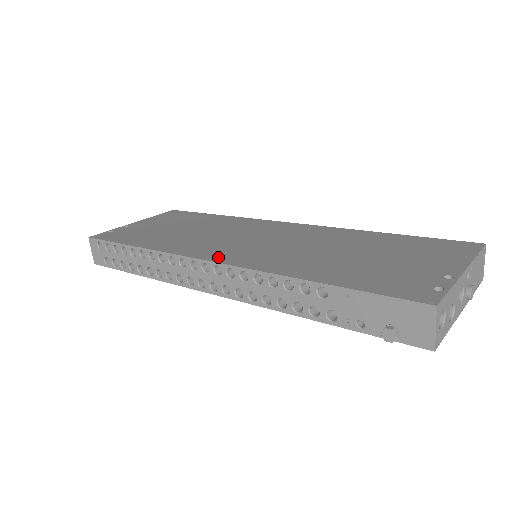
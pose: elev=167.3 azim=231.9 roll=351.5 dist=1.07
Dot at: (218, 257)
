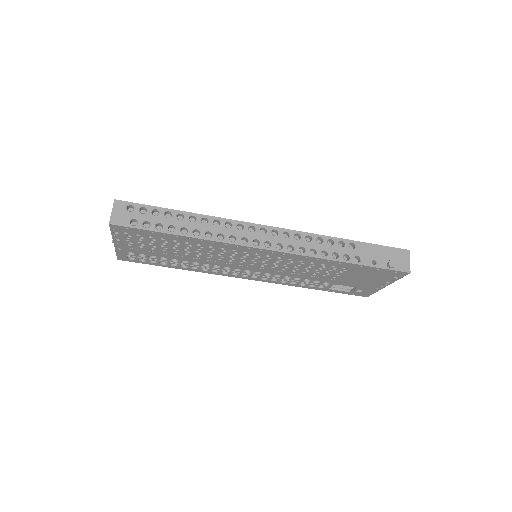
Dot at: occluded
